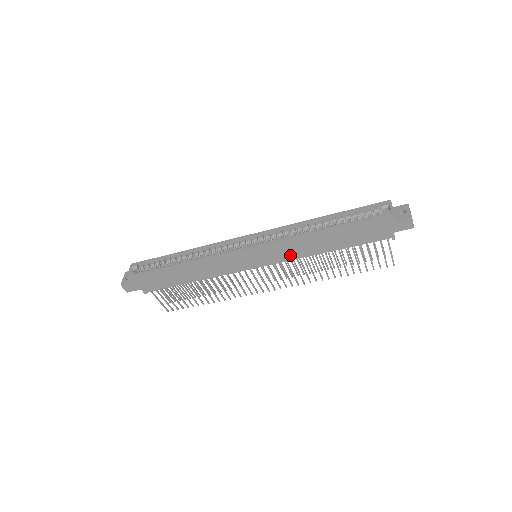
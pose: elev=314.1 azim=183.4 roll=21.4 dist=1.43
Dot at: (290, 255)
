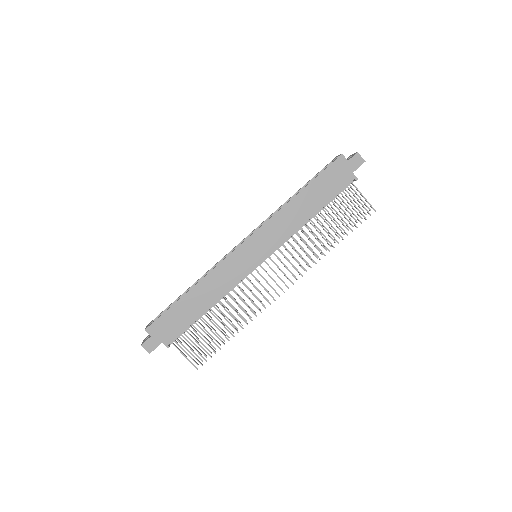
Dot at: (283, 234)
